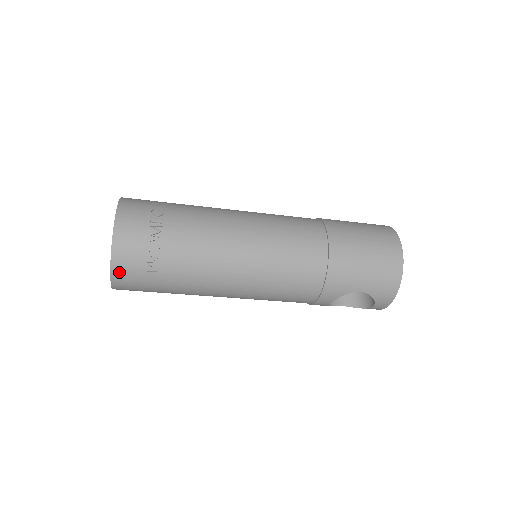
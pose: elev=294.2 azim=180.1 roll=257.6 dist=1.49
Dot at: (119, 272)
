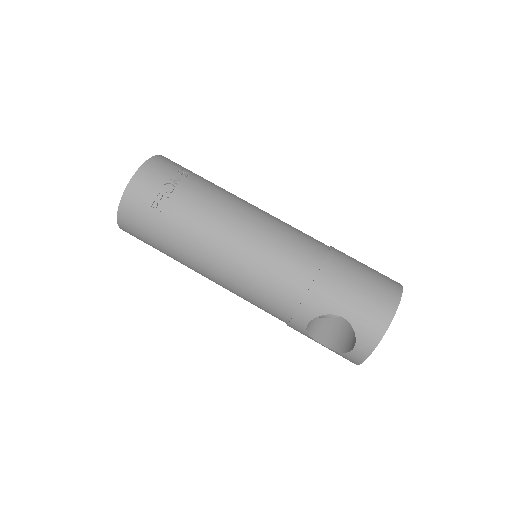
Dot at: (129, 198)
